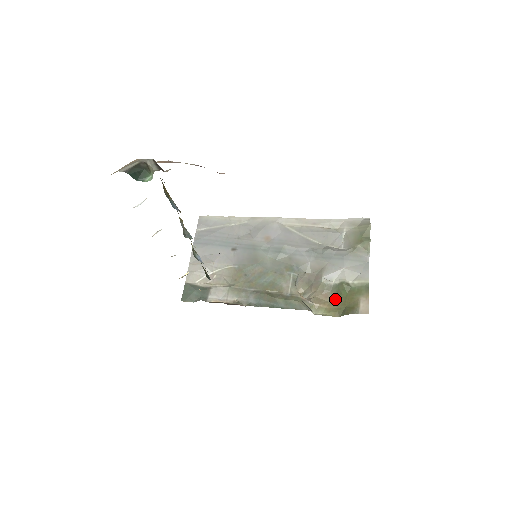
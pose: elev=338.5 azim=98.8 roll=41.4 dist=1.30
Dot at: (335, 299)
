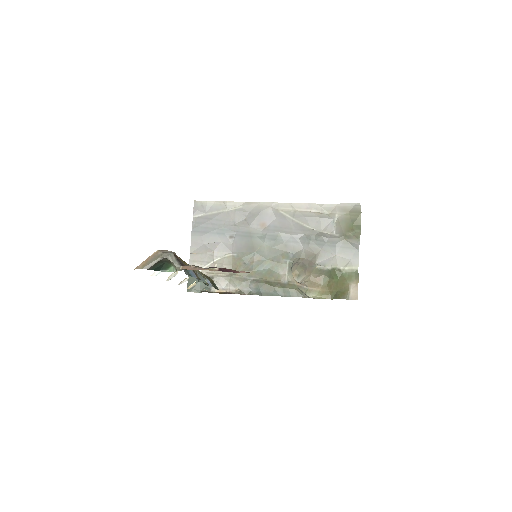
Dot at: (327, 282)
